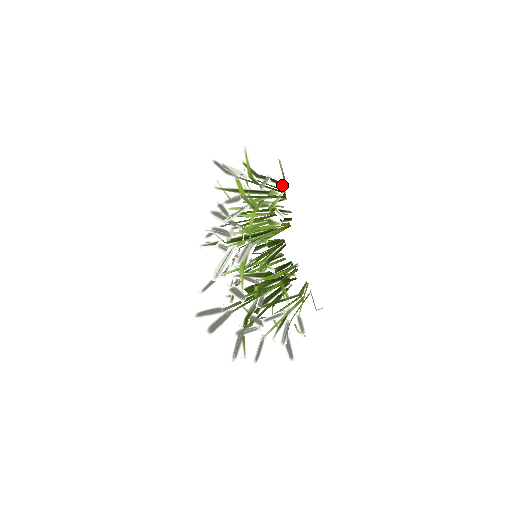
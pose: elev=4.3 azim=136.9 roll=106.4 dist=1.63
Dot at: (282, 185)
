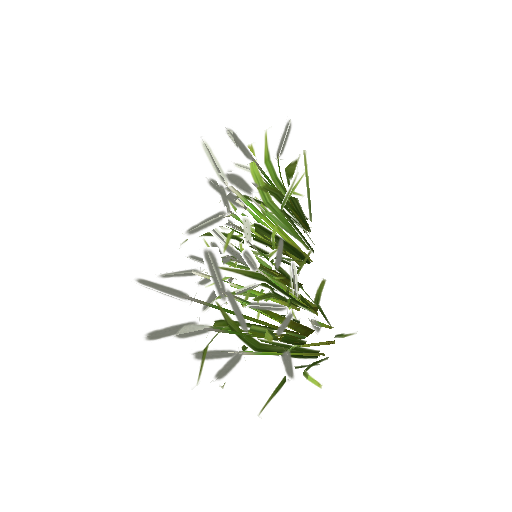
Dot at: occluded
